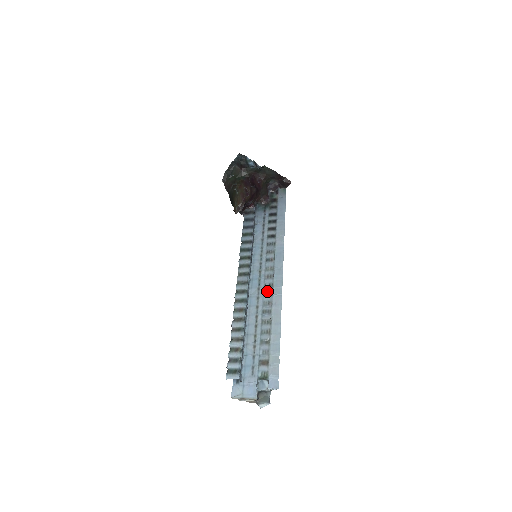
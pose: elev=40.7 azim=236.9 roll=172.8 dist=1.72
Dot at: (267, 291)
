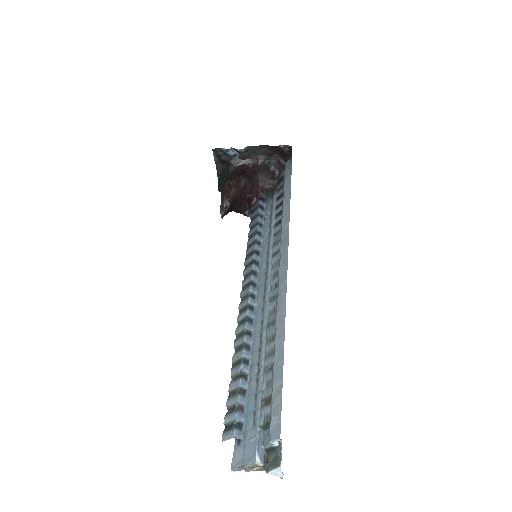
Dot at: (272, 295)
